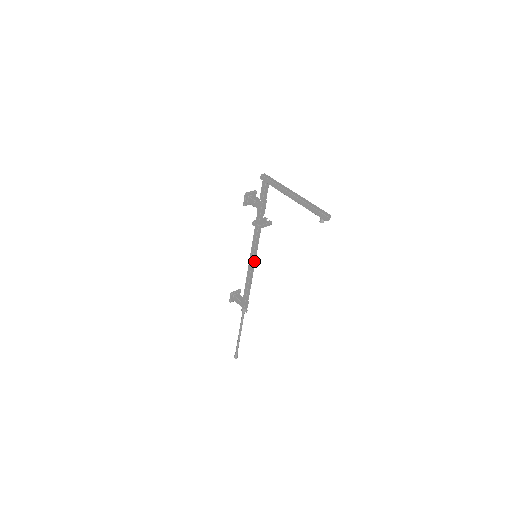
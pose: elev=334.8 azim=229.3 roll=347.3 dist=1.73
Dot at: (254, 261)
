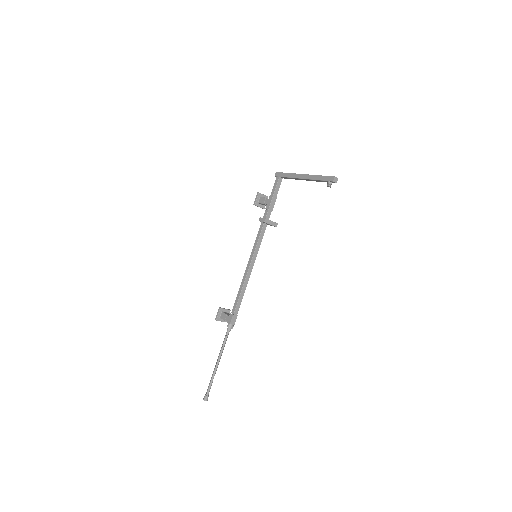
Dot at: (253, 263)
